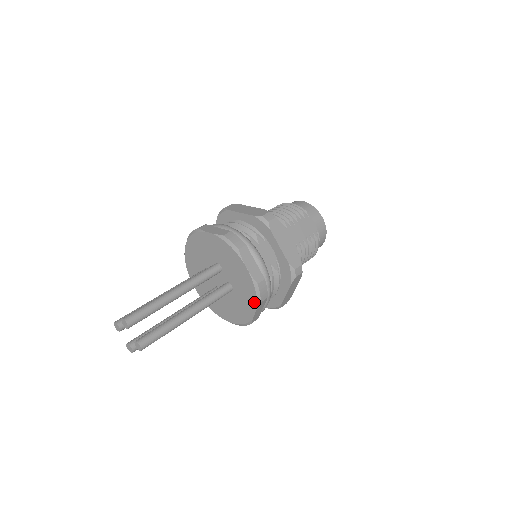
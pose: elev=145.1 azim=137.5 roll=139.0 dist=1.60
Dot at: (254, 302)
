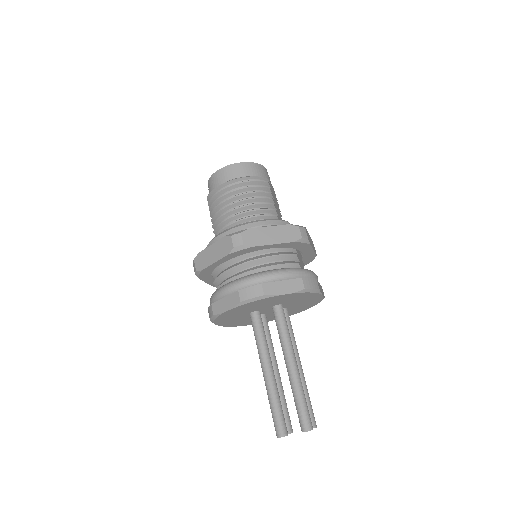
Dot at: occluded
